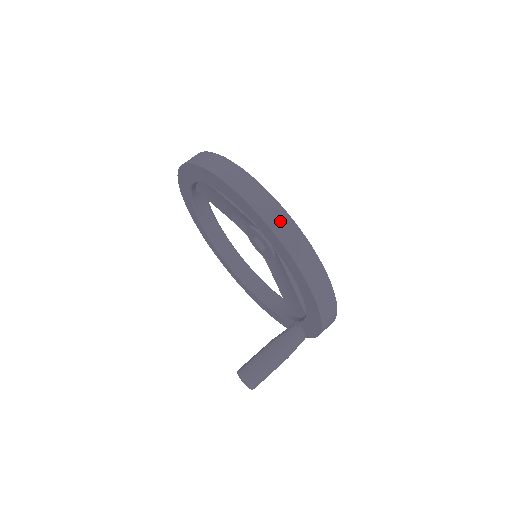
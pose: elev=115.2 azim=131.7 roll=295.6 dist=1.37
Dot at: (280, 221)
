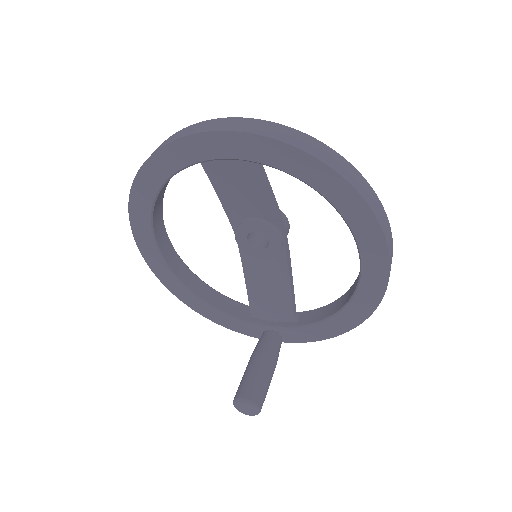
Dot at: (390, 239)
